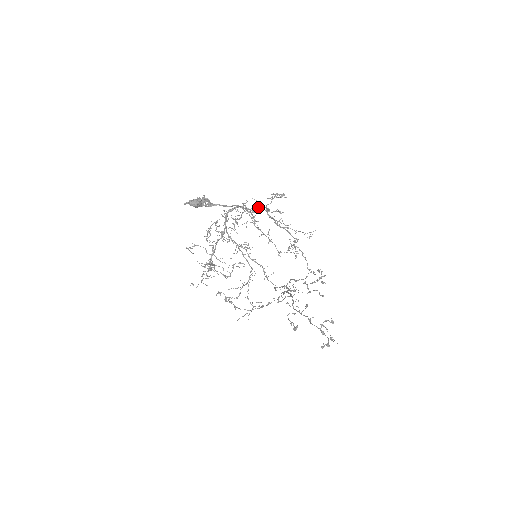
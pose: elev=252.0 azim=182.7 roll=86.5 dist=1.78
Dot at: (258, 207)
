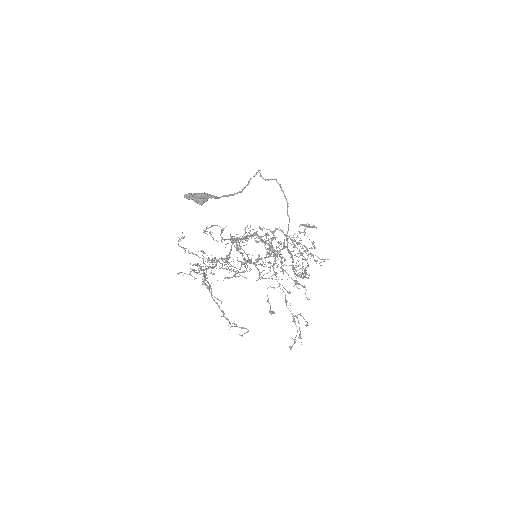
Dot at: (275, 179)
